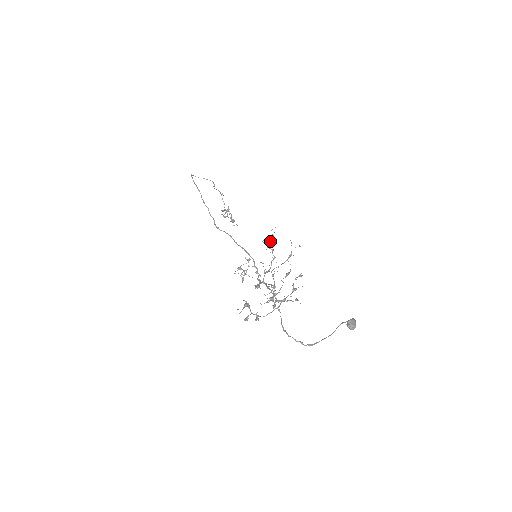
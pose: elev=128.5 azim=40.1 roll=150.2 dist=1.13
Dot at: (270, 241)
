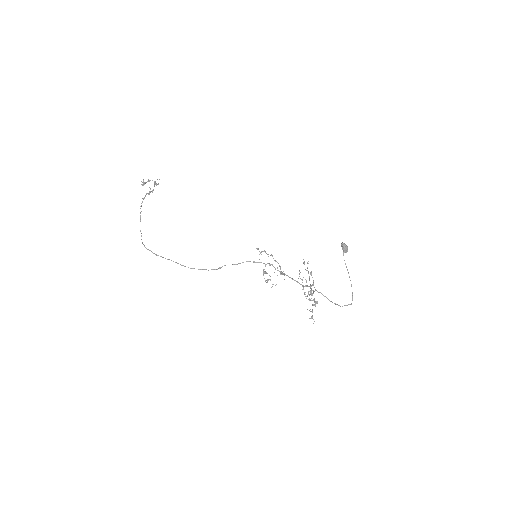
Dot at: occluded
